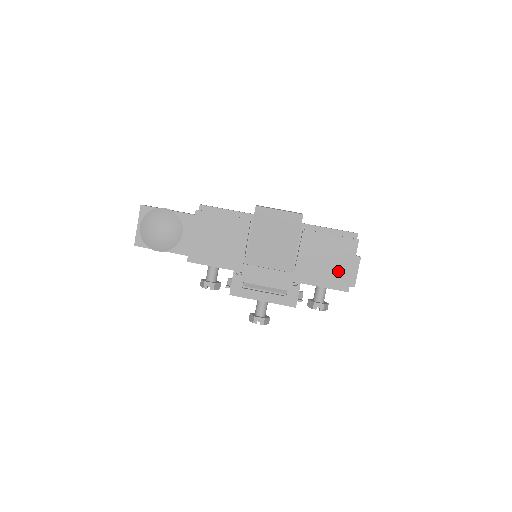
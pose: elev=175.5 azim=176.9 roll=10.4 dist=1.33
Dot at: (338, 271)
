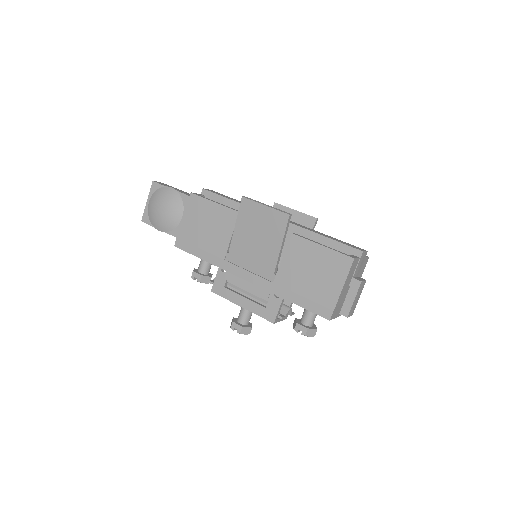
Dot at: (322, 292)
